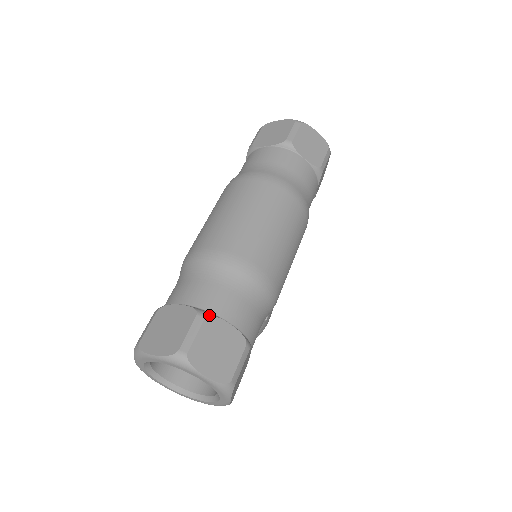
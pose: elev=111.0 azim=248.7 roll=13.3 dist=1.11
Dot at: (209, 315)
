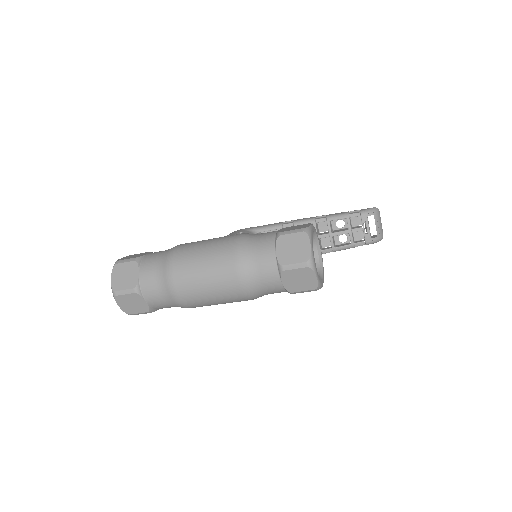
Dot at: (138, 293)
